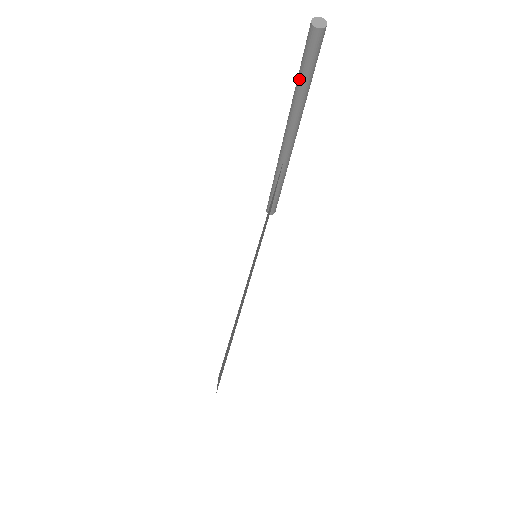
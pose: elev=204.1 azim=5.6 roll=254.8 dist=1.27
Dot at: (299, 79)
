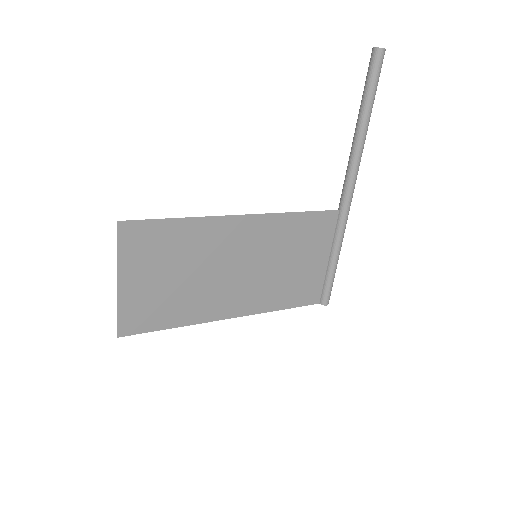
Dot at: (360, 105)
